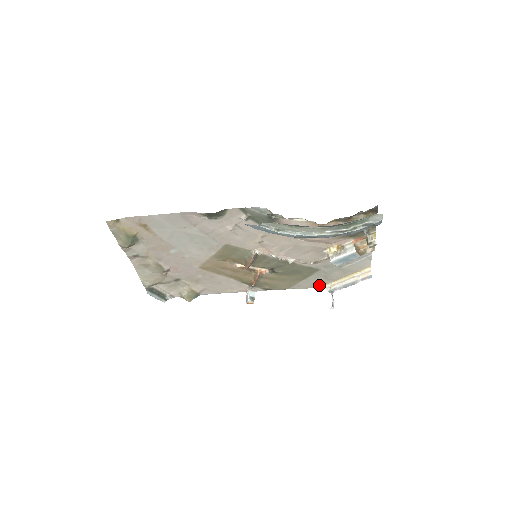
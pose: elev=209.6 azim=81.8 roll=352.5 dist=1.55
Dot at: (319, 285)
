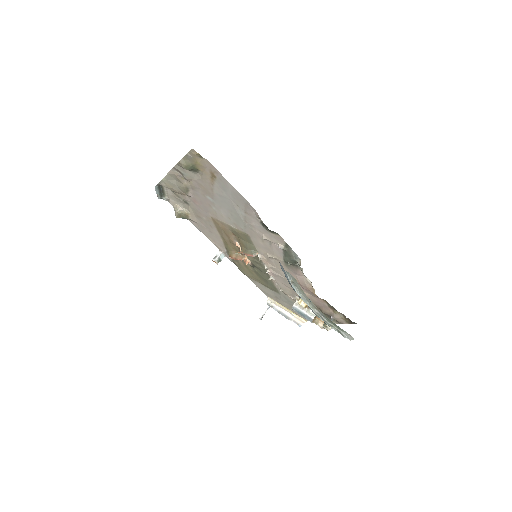
Dot at: (267, 294)
